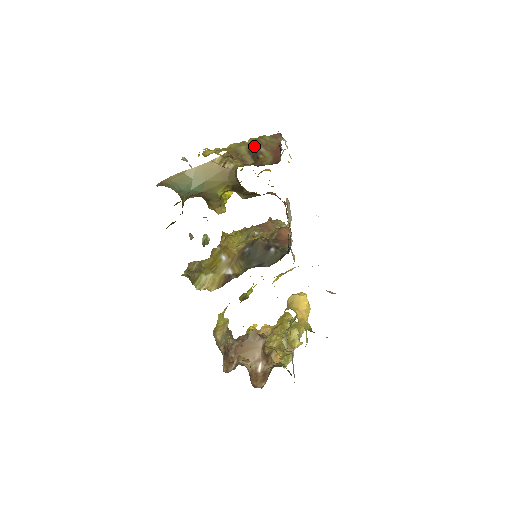
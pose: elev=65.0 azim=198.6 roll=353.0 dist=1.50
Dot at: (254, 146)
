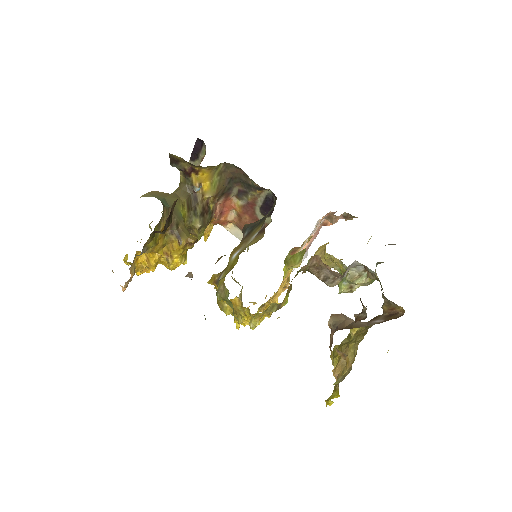
Dot at: occluded
